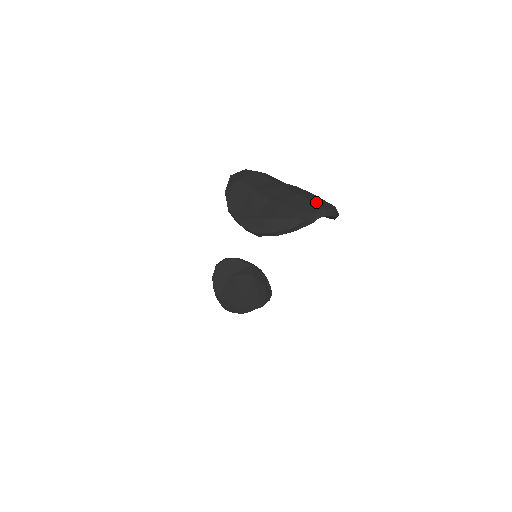
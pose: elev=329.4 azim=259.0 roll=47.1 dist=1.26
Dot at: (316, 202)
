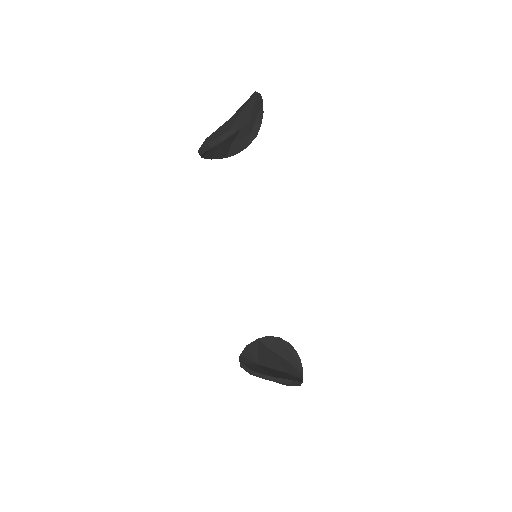
Dot at: occluded
